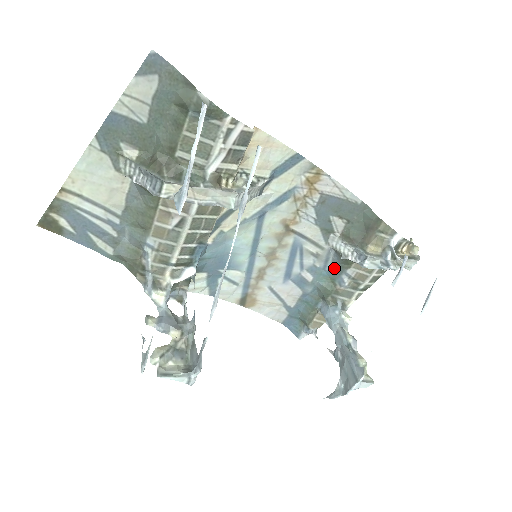
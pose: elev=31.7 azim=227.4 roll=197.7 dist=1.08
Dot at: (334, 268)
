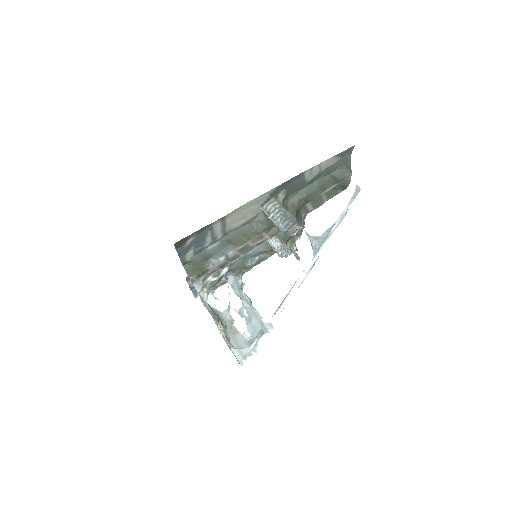
Dot at: (255, 253)
